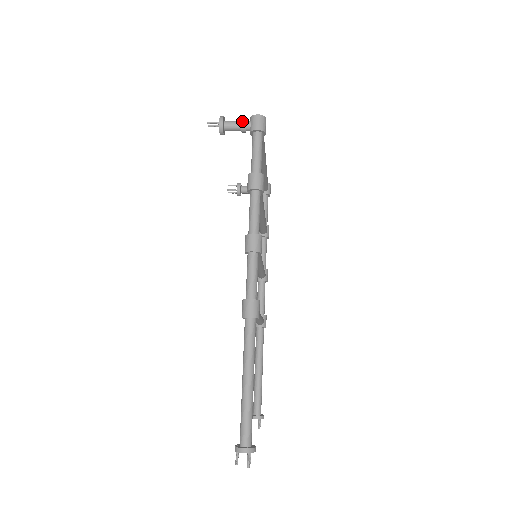
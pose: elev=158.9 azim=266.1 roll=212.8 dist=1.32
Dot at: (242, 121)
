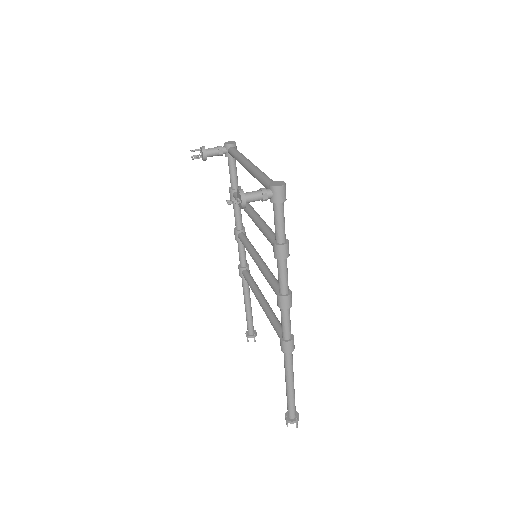
Dot at: (264, 194)
